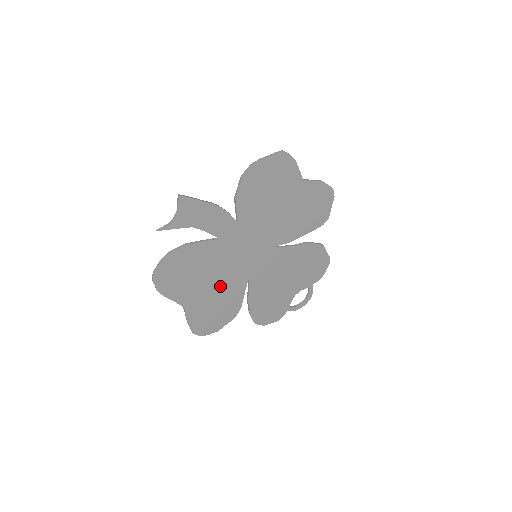
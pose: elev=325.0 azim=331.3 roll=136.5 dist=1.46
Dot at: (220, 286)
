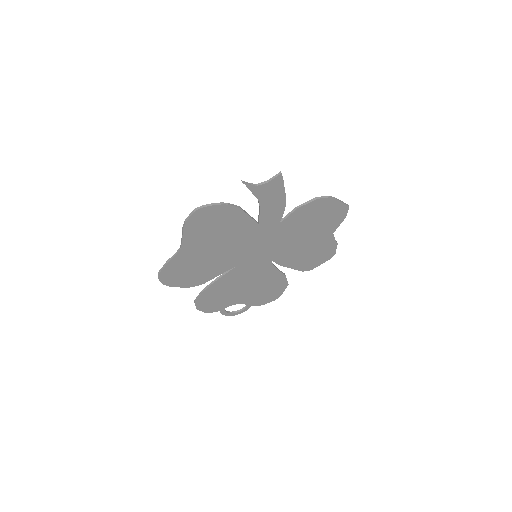
Dot at: (216, 256)
